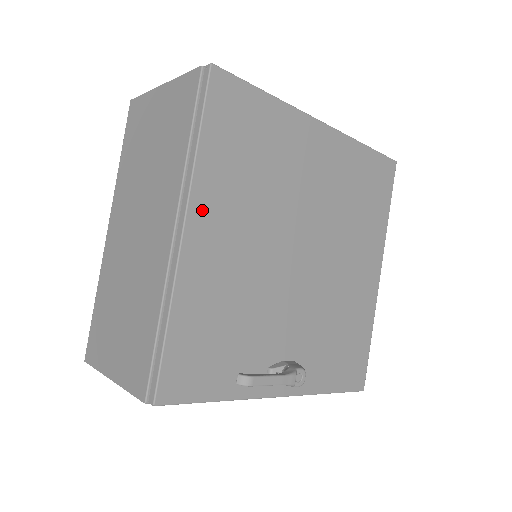
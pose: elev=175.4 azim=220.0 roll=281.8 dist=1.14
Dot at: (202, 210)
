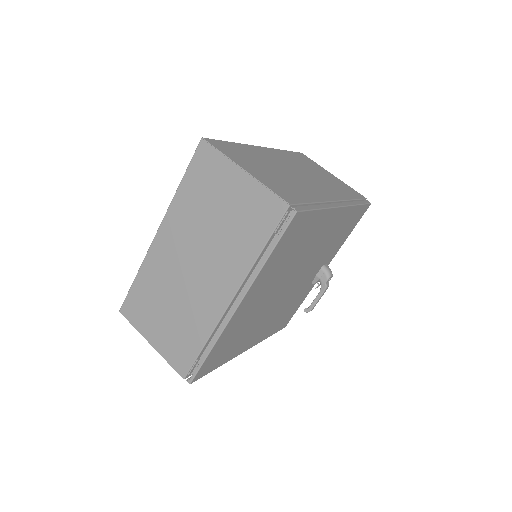
Dot at: (243, 349)
